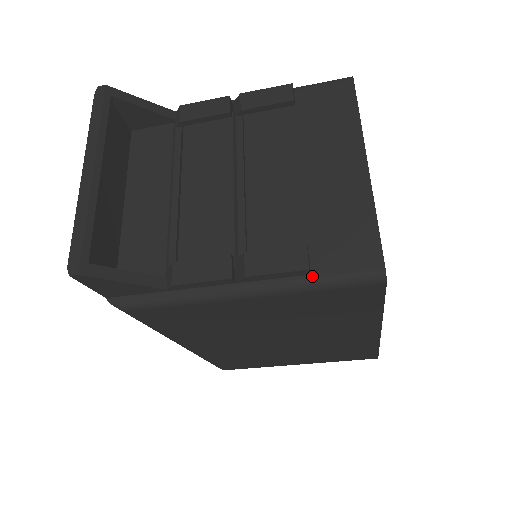
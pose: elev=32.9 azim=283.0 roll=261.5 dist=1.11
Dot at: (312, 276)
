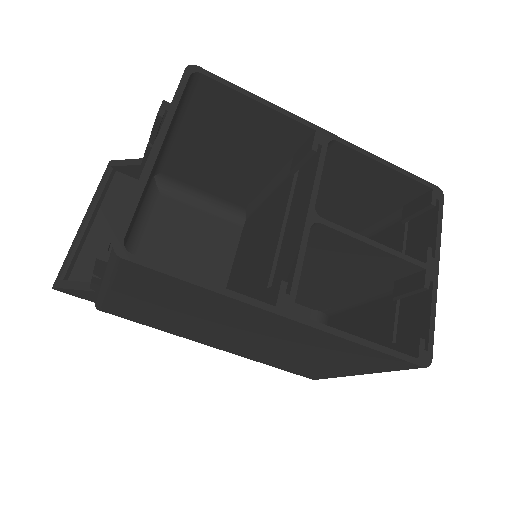
Dot at: (107, 264)
